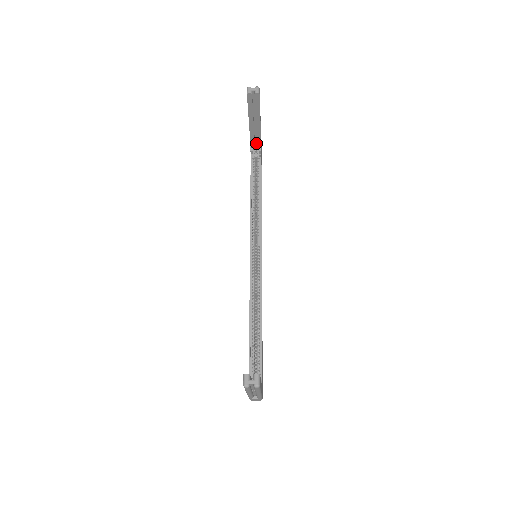
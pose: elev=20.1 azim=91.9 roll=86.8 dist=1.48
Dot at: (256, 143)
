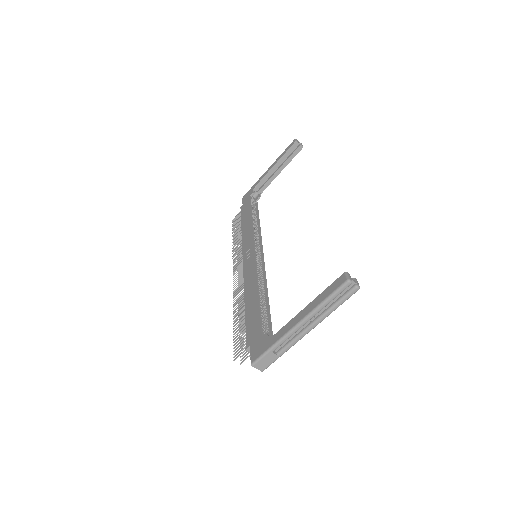
Dot at: (256, 191)
